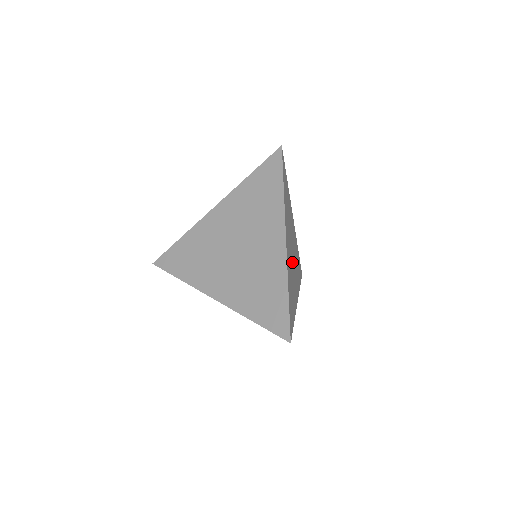
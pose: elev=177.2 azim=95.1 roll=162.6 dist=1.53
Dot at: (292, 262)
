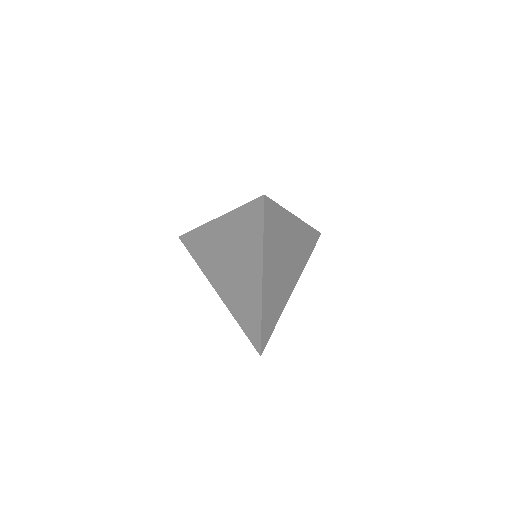
Dot at: (282, 274)
